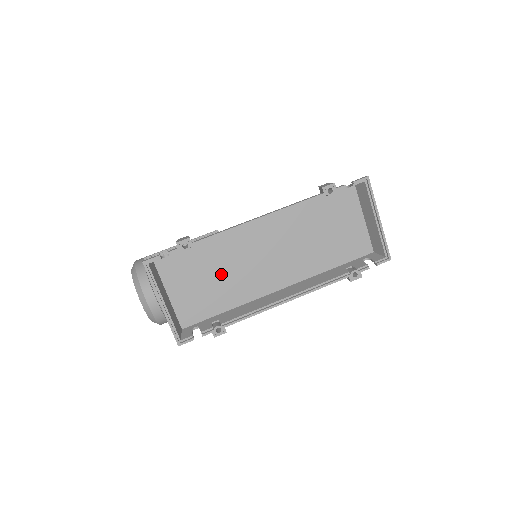
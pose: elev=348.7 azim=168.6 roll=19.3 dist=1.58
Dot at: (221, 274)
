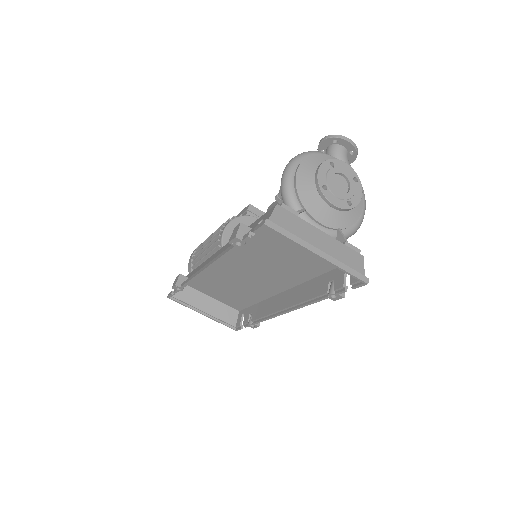
Dot at: (230, 285)
